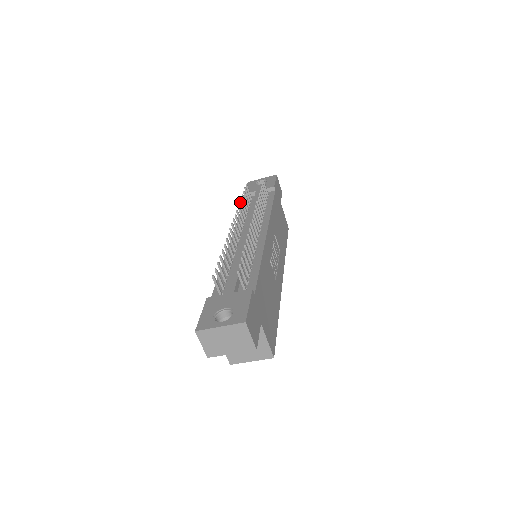
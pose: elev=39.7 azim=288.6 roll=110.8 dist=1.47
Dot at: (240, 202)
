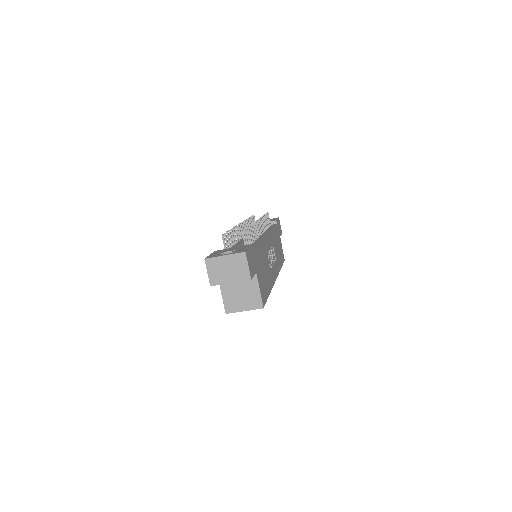
Dot at: occluded
